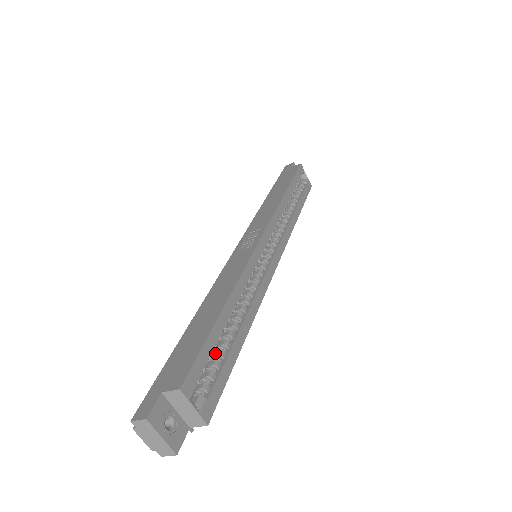
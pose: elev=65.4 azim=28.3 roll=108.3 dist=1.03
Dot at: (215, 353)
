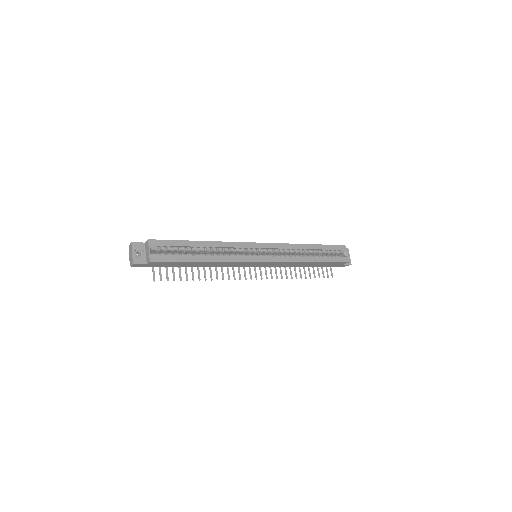
Dot at: (181, 253)
